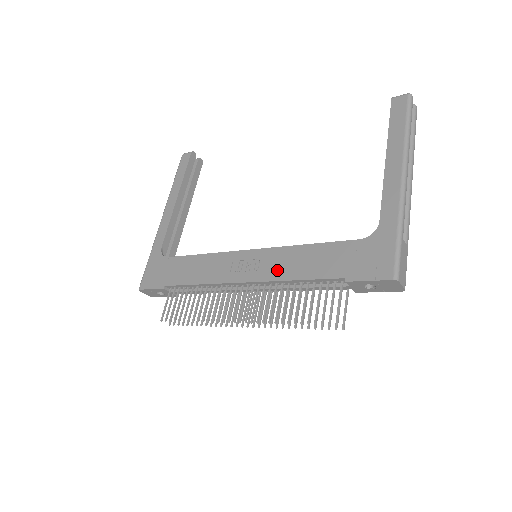
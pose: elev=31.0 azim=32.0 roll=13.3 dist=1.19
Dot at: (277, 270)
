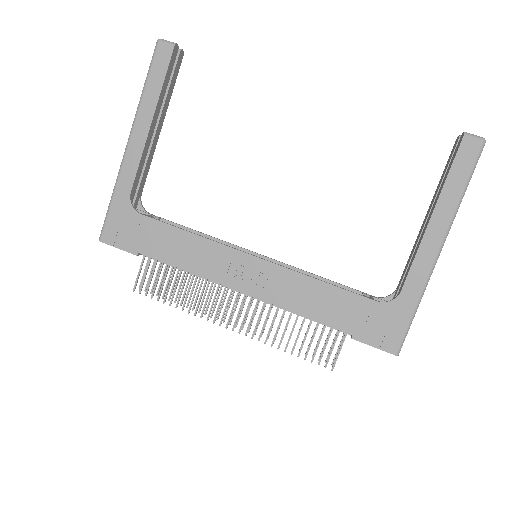
Dot at: (283, 296)
